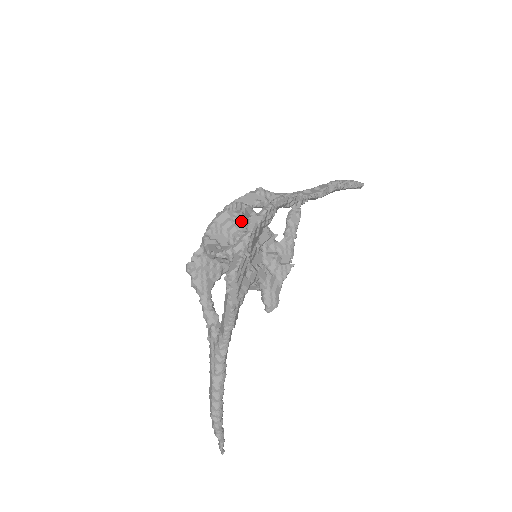
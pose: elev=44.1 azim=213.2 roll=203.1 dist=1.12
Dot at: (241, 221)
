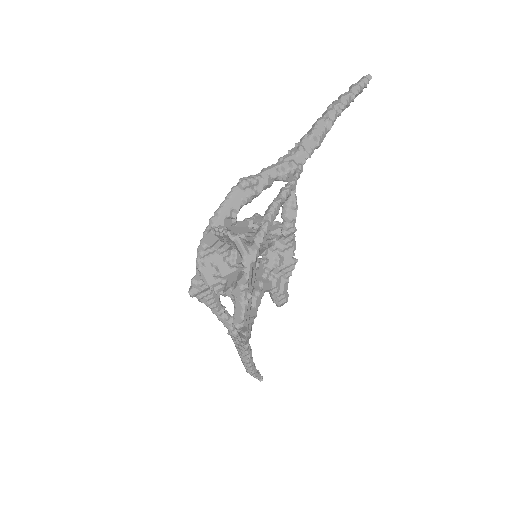
Dot at: (232, 243)
